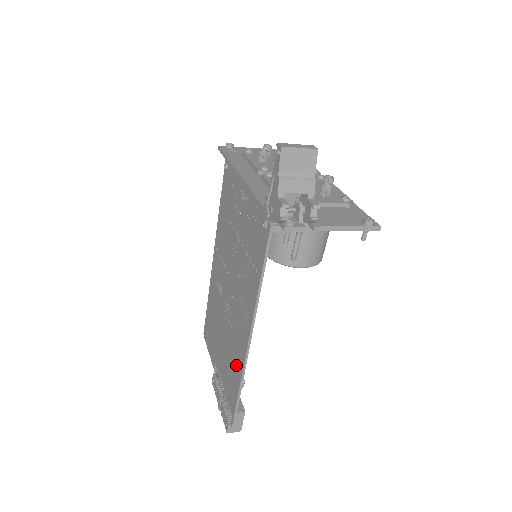
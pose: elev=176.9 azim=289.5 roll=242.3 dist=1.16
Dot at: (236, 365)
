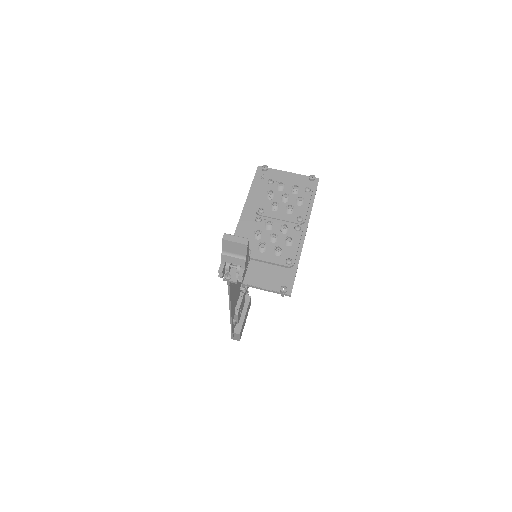
Dot at: occluded
